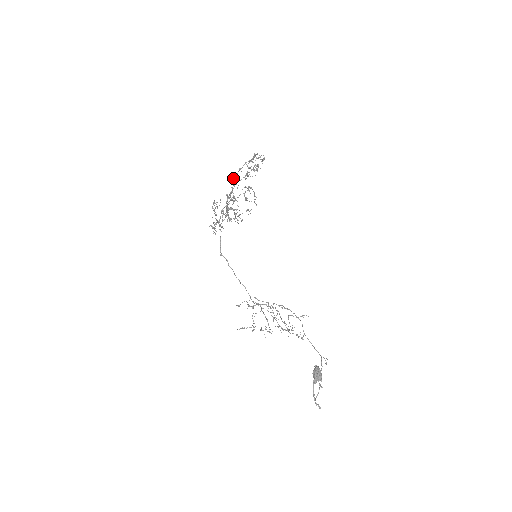
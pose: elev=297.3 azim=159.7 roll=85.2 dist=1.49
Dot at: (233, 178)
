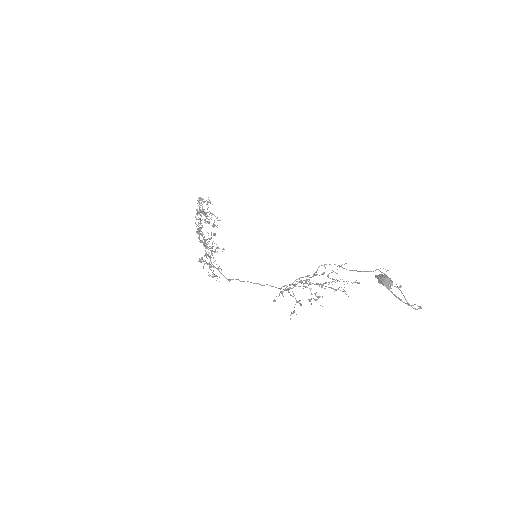
Dot at: (198, 230)
